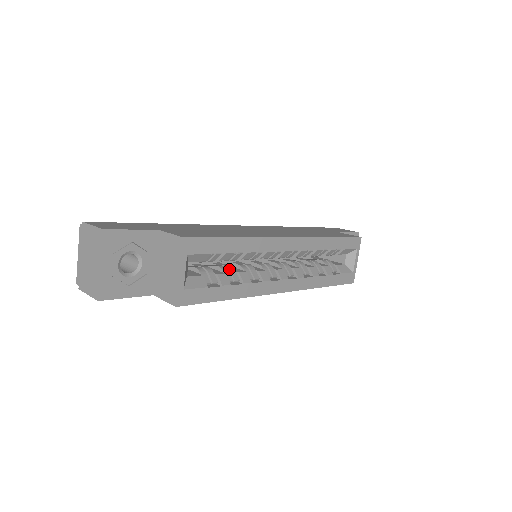
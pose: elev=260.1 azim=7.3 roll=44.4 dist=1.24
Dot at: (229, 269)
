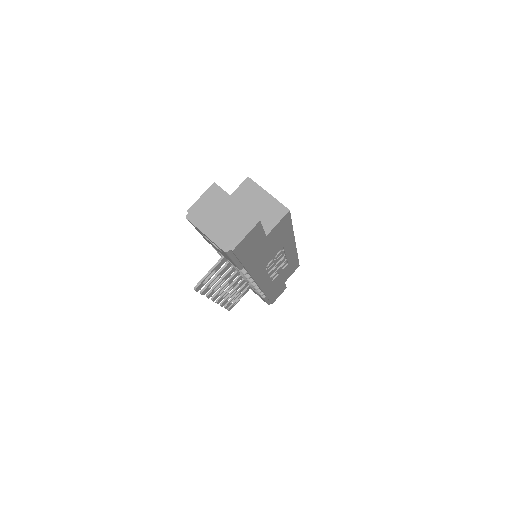
Dot at: occluded
